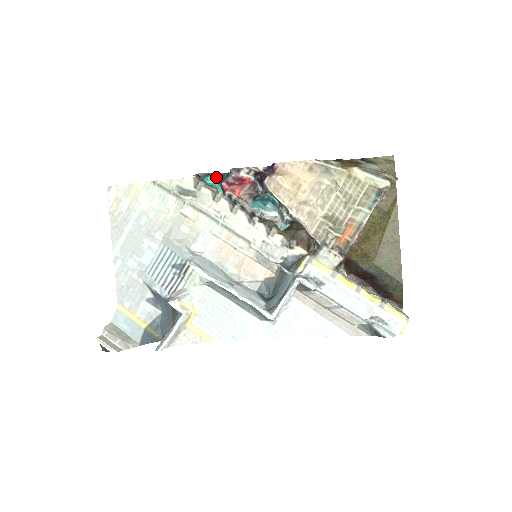
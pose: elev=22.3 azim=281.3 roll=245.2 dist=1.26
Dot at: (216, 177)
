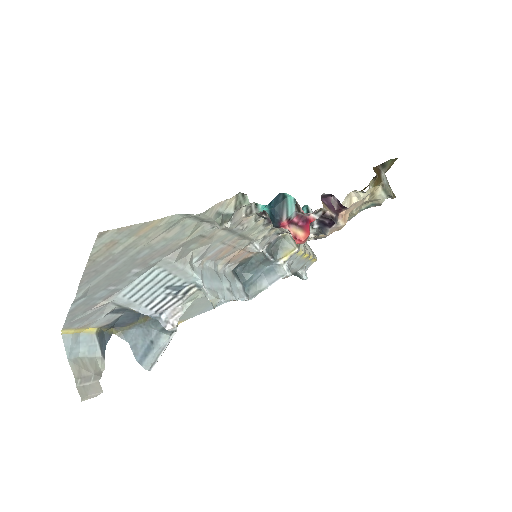
Dot at: (271, 201)
